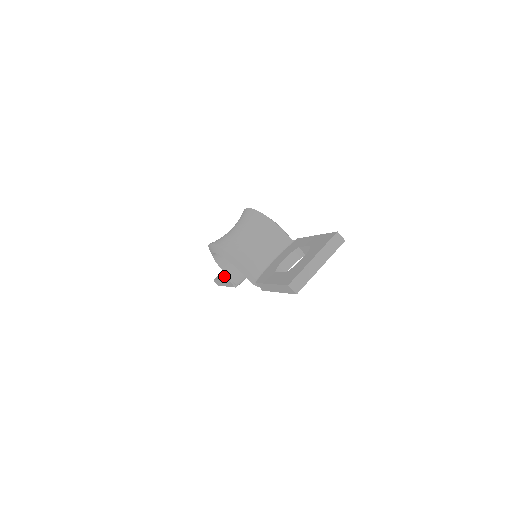
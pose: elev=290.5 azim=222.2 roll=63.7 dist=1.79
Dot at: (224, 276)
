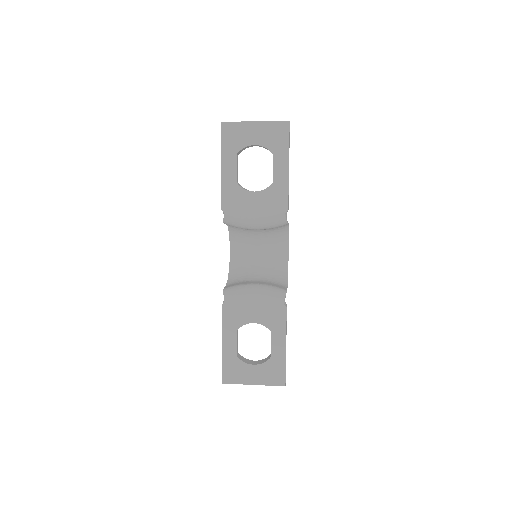
Dot at: occluded
